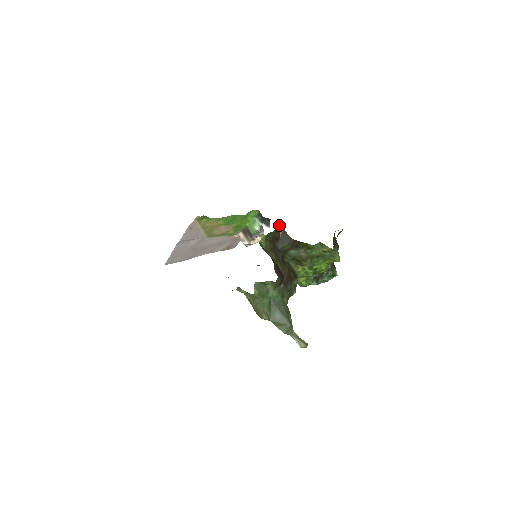
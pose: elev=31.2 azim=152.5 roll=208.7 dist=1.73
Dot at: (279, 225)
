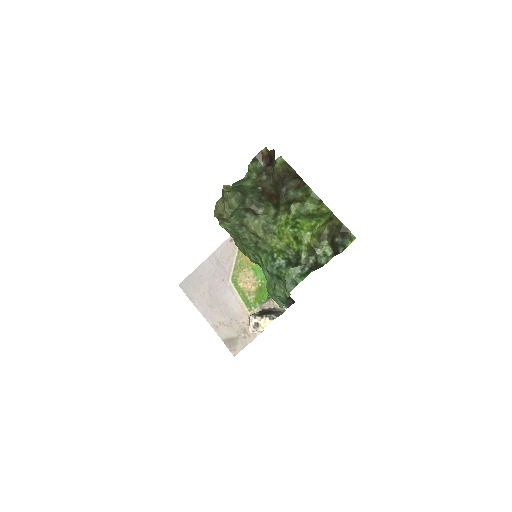
Dot at: occluded
